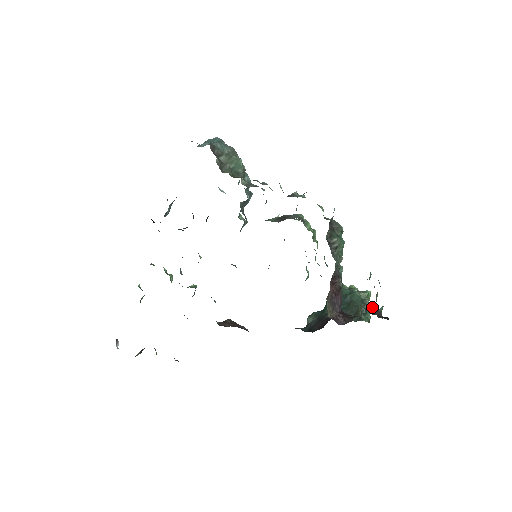
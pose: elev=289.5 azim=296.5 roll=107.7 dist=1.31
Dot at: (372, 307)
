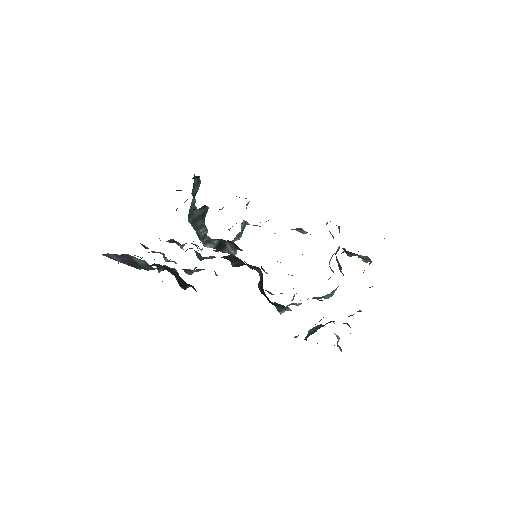
Dot at: occluded
